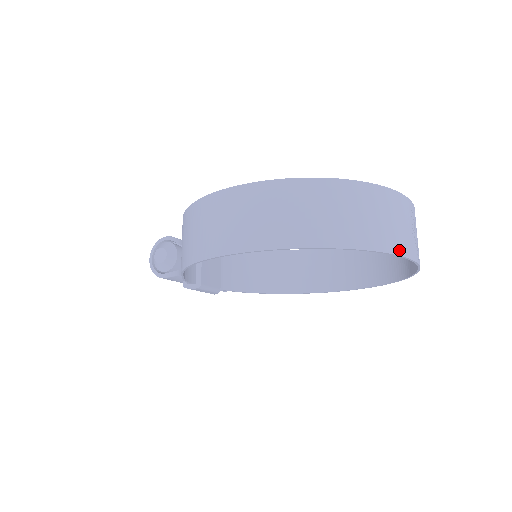
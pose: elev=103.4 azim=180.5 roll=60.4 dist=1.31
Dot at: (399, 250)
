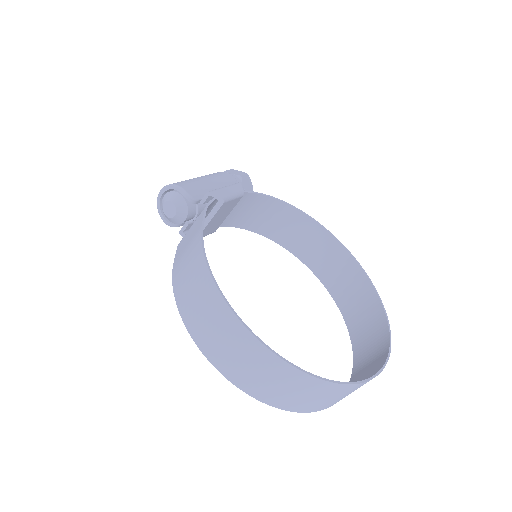
Dot at: occluded
